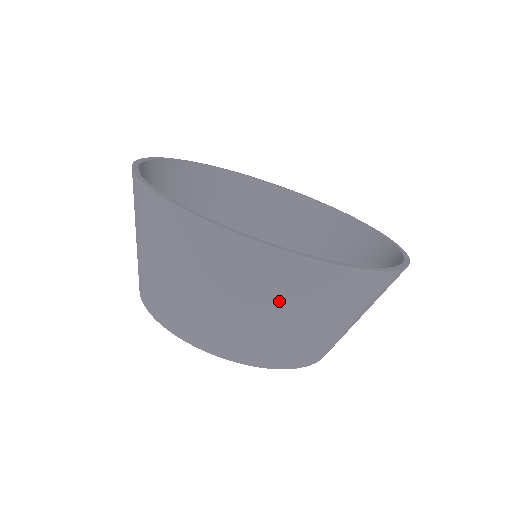
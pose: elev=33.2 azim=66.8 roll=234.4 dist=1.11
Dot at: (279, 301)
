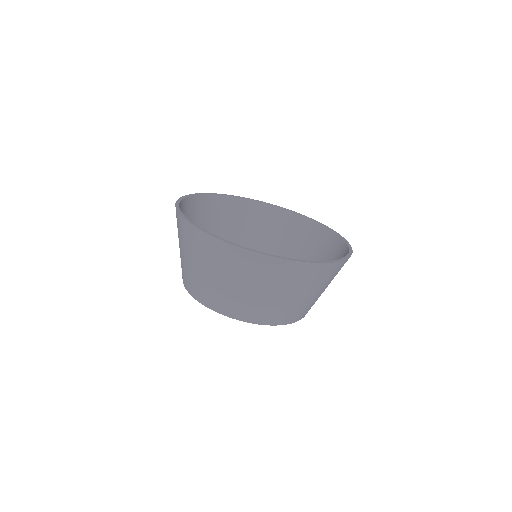
Dot at: (278, 286)
